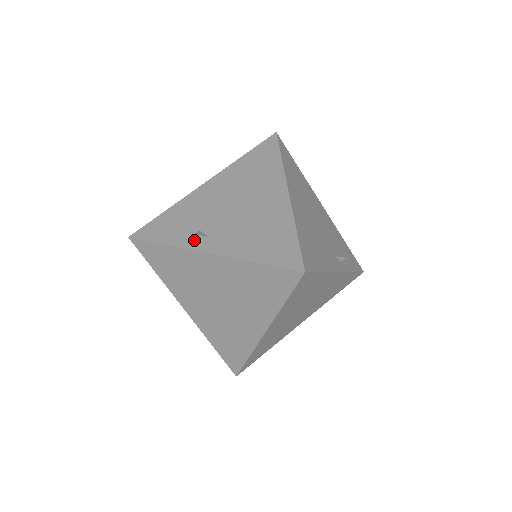
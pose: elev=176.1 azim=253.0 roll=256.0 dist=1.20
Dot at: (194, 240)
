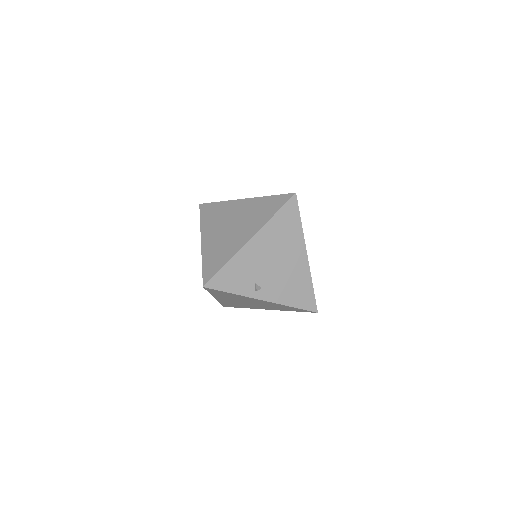
Dot at: (253, 291)
